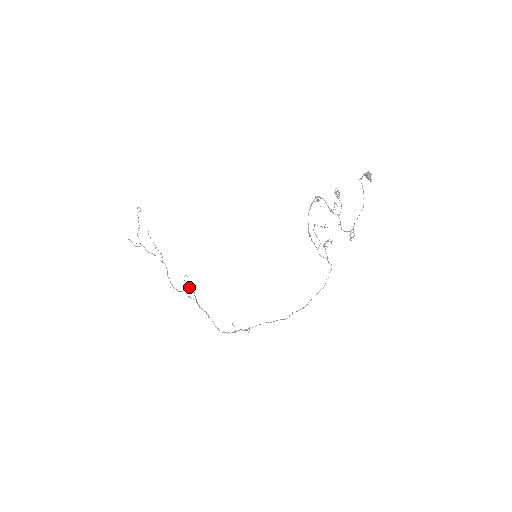
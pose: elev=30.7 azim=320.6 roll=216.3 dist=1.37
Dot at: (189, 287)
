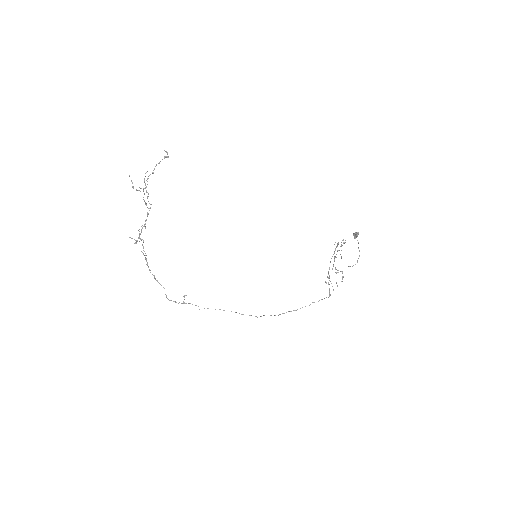
Dot at: (142, 239)
